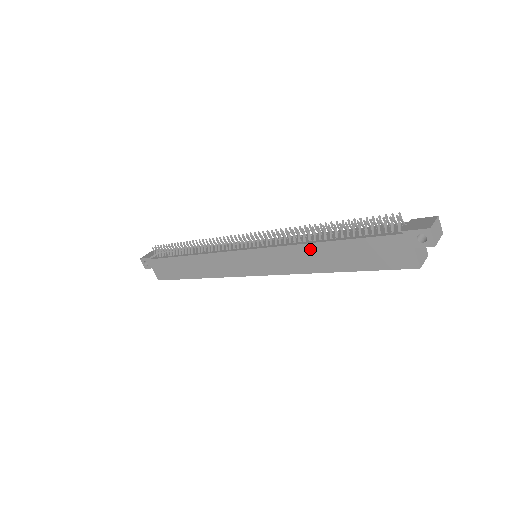
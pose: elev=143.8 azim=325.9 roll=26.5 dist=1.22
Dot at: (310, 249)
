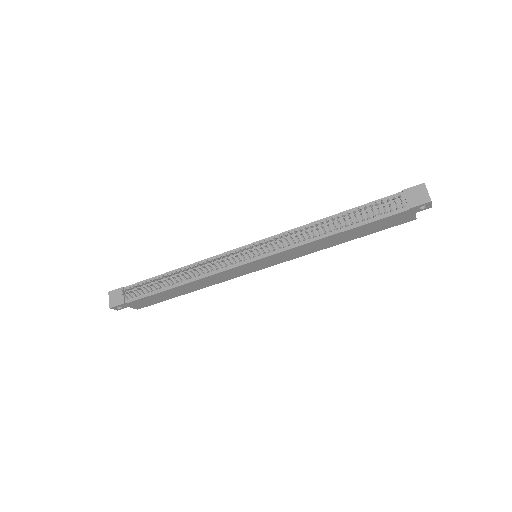
Dot at: (323, 240)
